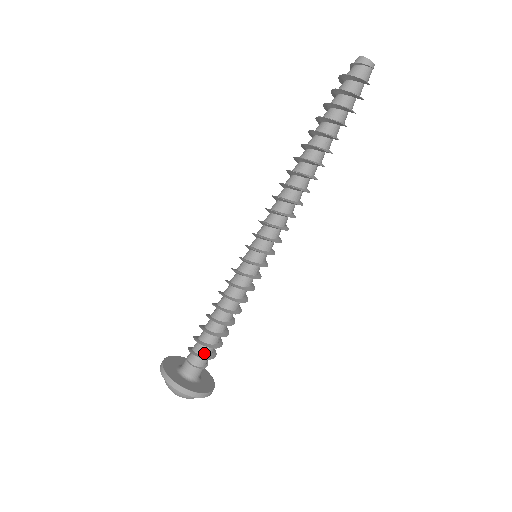
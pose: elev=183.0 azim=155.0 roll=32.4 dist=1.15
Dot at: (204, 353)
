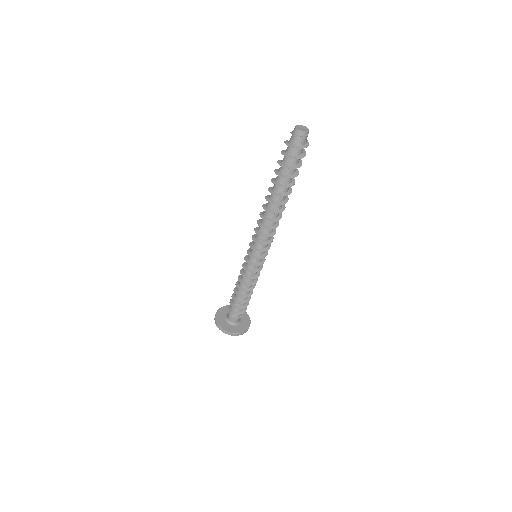
Dot at: (239, 311)
